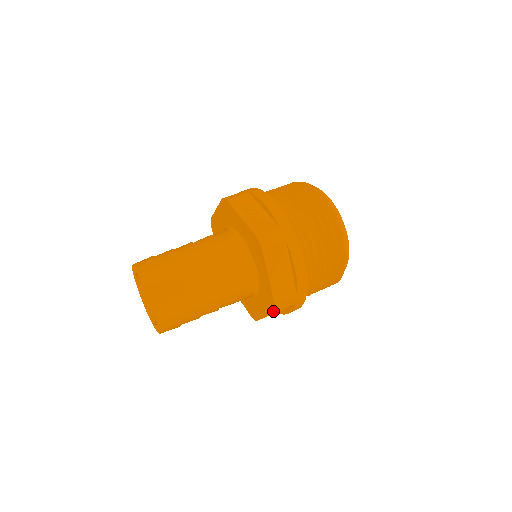
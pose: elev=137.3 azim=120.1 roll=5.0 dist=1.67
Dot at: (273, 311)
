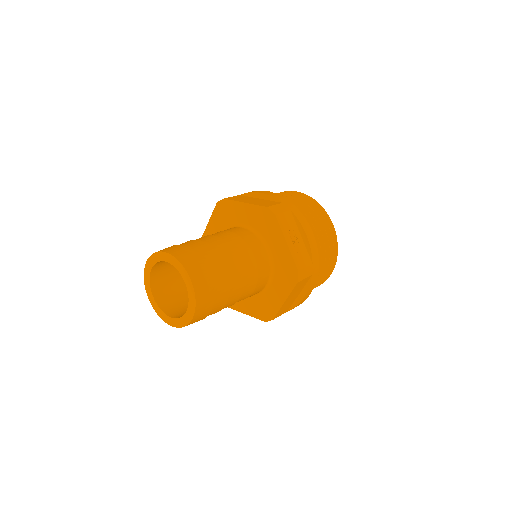
Dot at: (265, 320)
